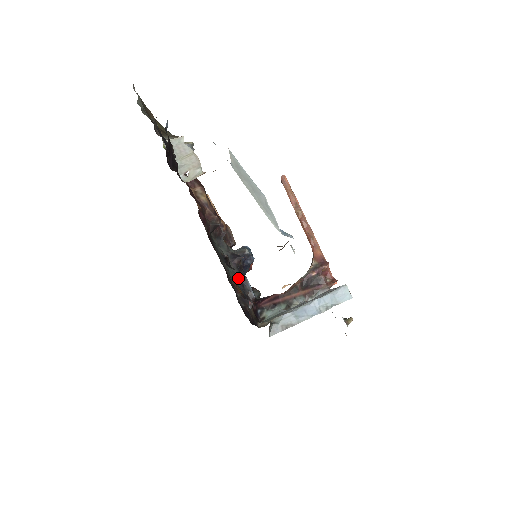
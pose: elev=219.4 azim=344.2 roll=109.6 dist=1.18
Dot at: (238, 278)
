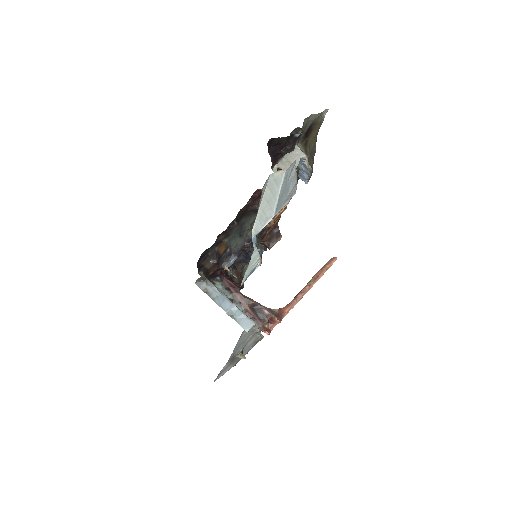
Dot at: (234, 250)
